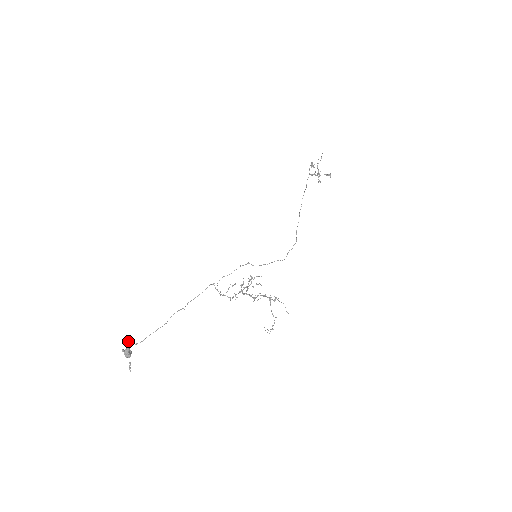
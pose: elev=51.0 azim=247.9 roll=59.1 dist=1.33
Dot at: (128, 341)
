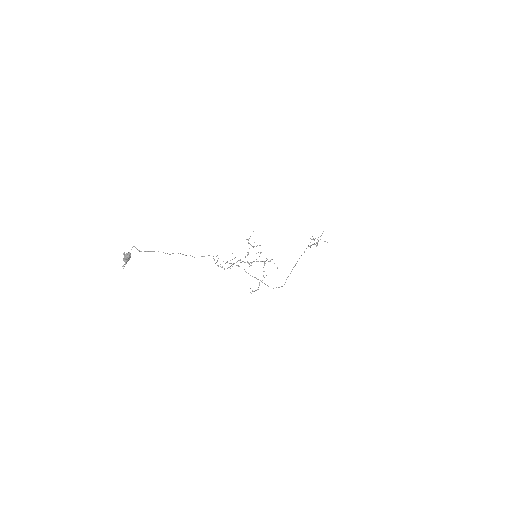
Dot at: (134, 246)
